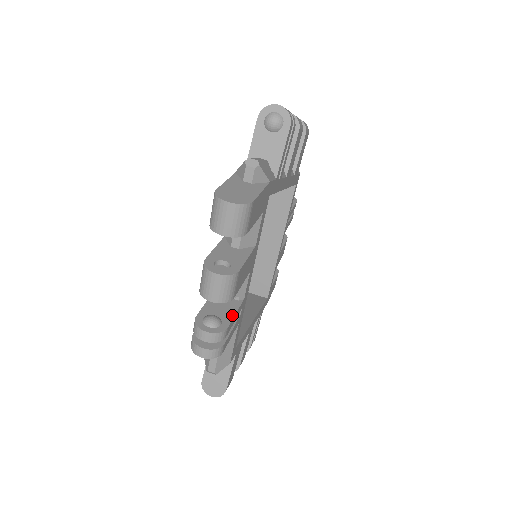
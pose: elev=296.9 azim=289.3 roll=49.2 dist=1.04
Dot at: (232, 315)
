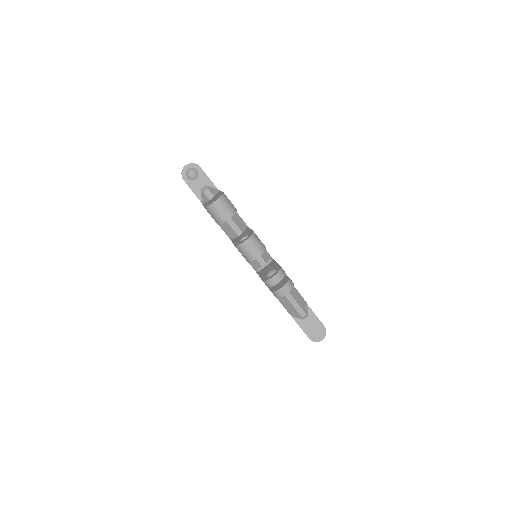
Dot at: (276, 264)
